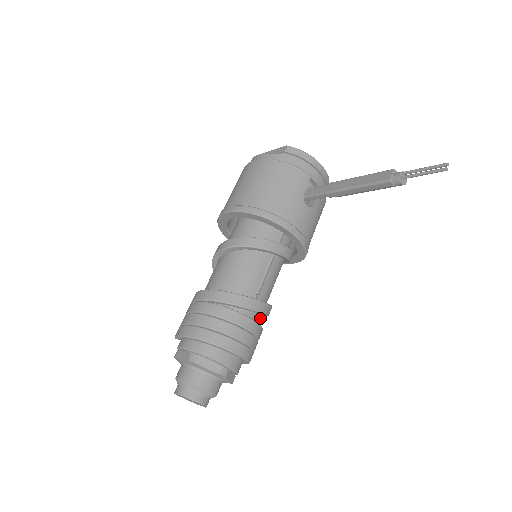
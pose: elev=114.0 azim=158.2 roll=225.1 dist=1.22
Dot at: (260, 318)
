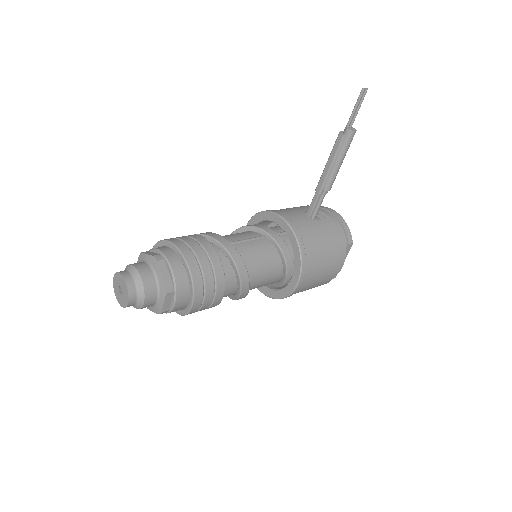
Dot at: (227, 267)
